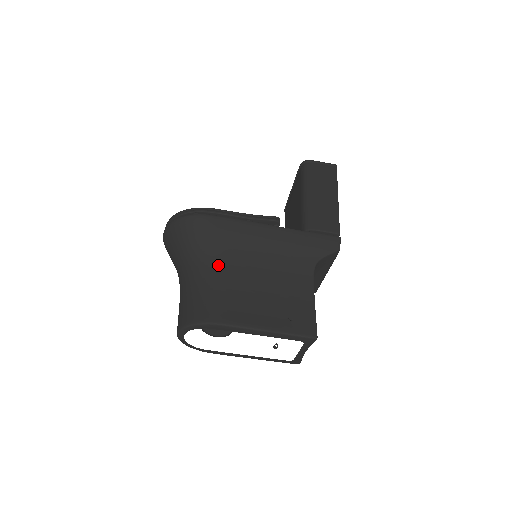
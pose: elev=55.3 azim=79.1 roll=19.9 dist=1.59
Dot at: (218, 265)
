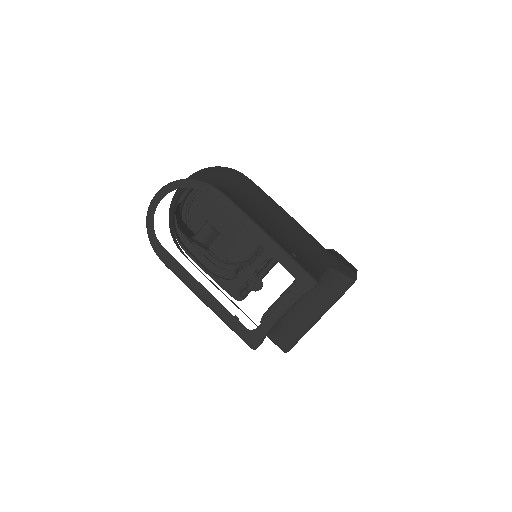
Dot at: (237, 192)
